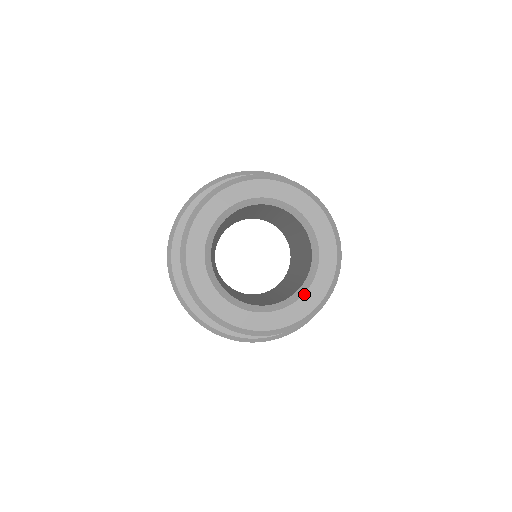
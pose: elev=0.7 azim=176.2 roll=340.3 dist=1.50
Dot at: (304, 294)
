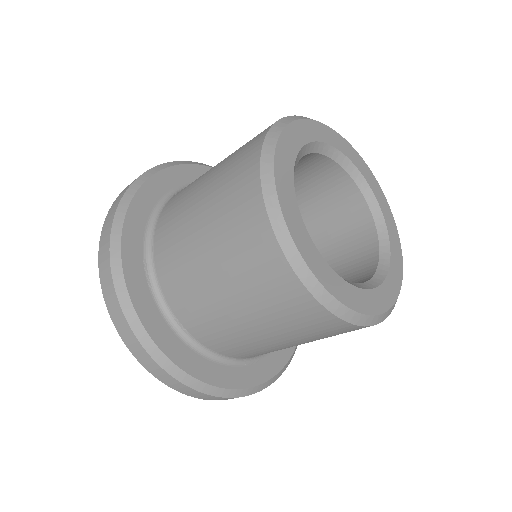
Dot at: (364, 289)
